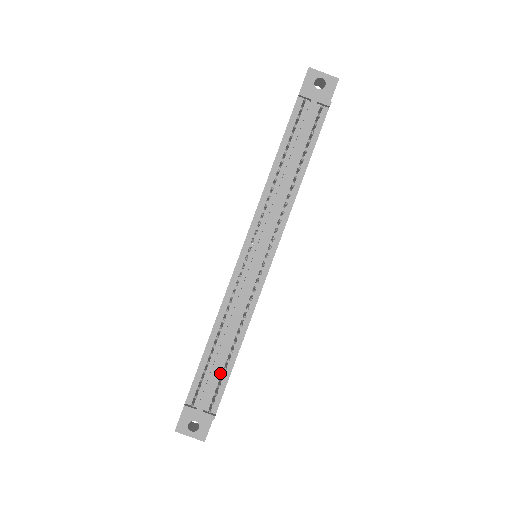
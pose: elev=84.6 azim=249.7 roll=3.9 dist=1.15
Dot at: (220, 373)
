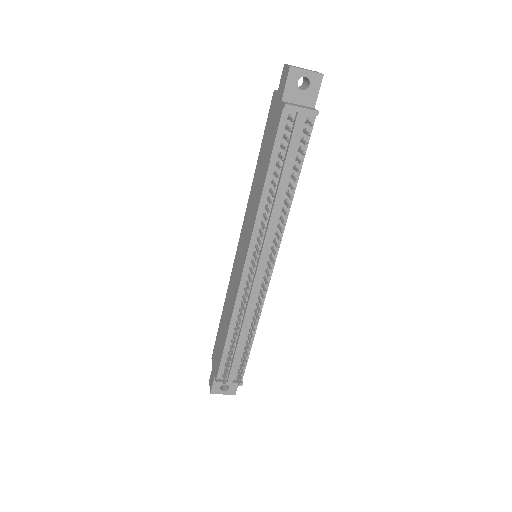
Dot at: (241, 354)
